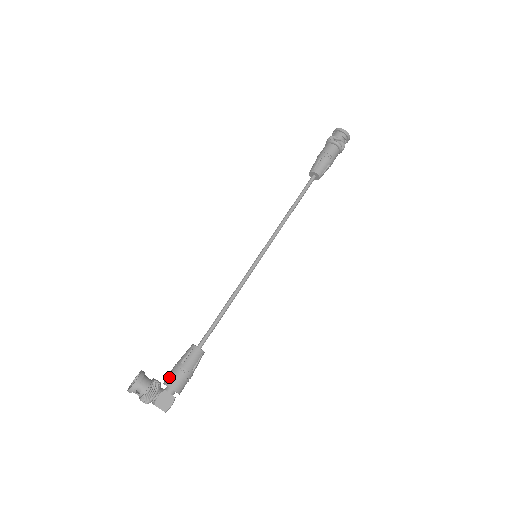
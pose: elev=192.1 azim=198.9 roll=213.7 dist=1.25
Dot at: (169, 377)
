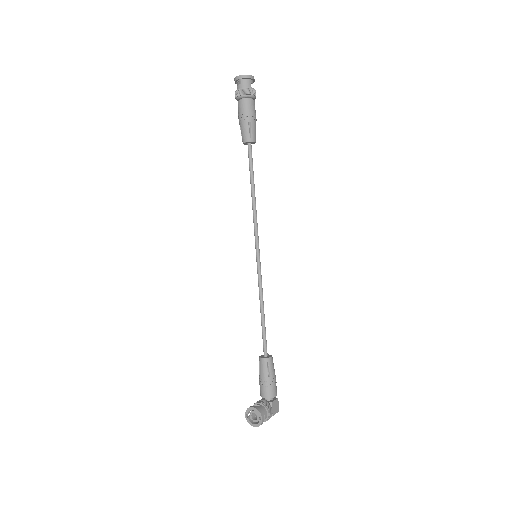
Dot at: (268, 392)
